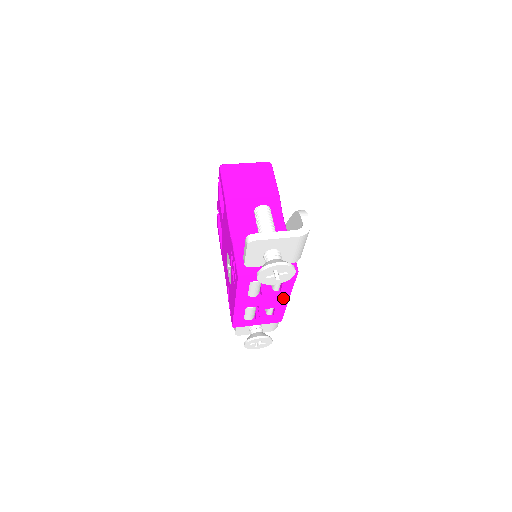
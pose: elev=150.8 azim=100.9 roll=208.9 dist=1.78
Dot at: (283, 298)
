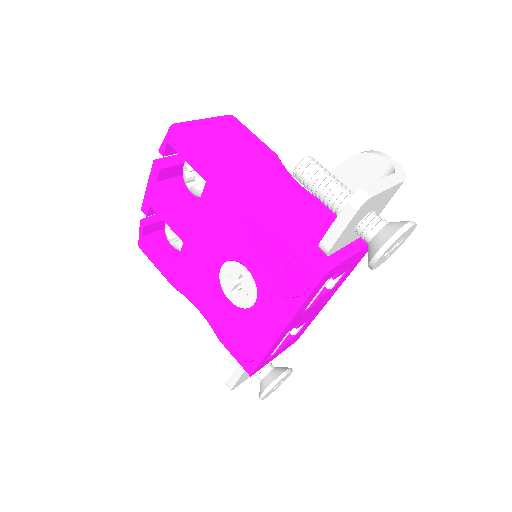
Dot at: (327, 298)
